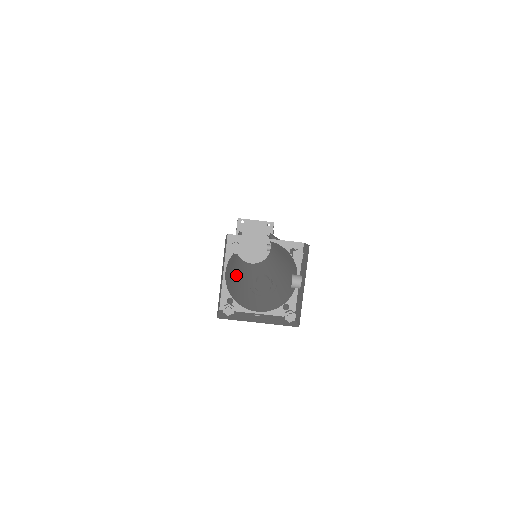
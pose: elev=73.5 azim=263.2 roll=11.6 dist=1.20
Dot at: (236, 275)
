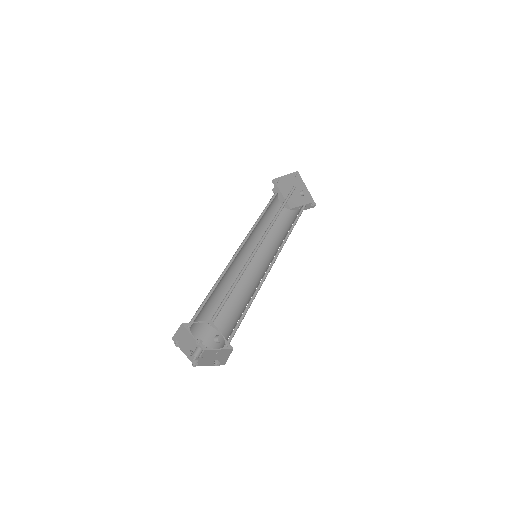
Dot at: (242, 284)
